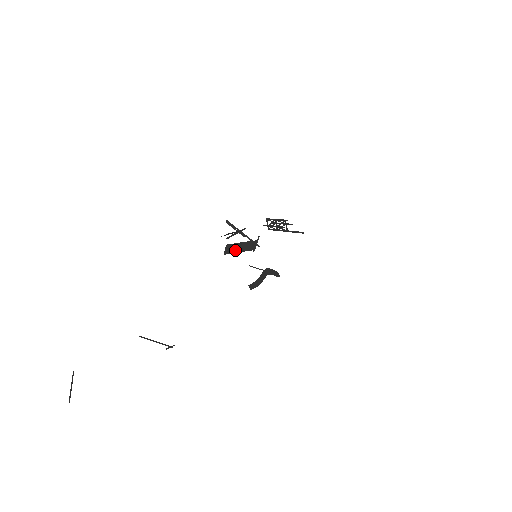
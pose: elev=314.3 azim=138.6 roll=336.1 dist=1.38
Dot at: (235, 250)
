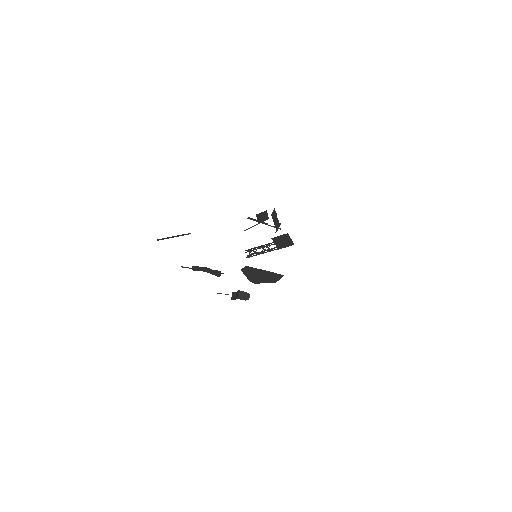
Dot at: (274, 219)
